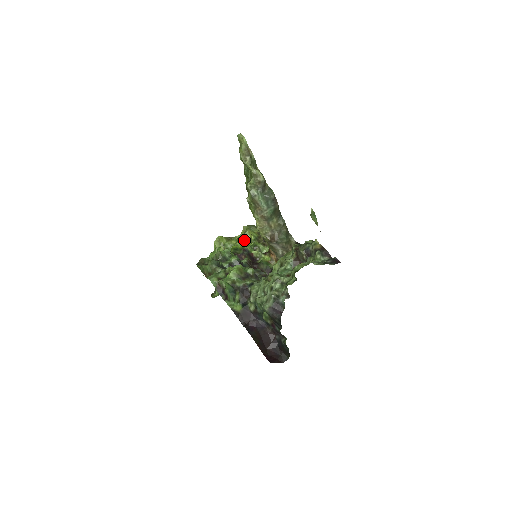
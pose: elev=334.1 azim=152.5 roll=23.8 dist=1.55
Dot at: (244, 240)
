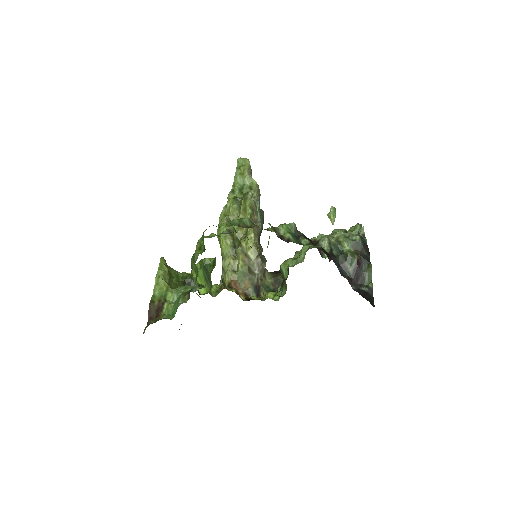
Dot at: occluded
